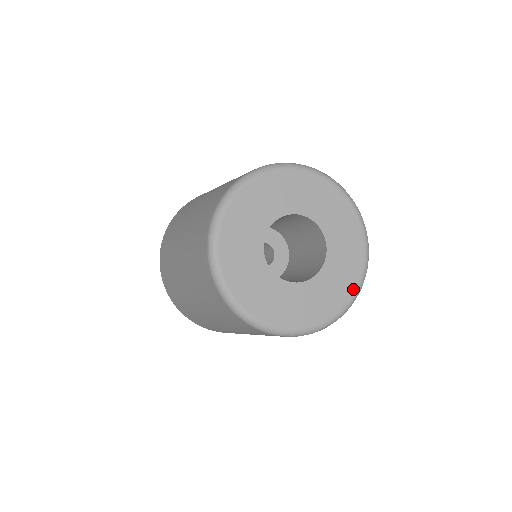
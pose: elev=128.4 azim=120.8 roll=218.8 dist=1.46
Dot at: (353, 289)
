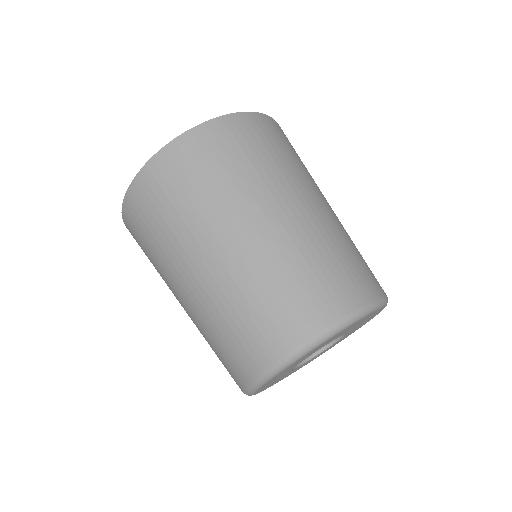
Dot at: occluded
